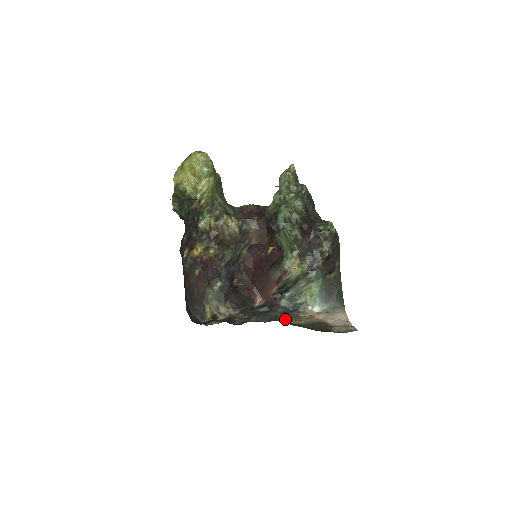
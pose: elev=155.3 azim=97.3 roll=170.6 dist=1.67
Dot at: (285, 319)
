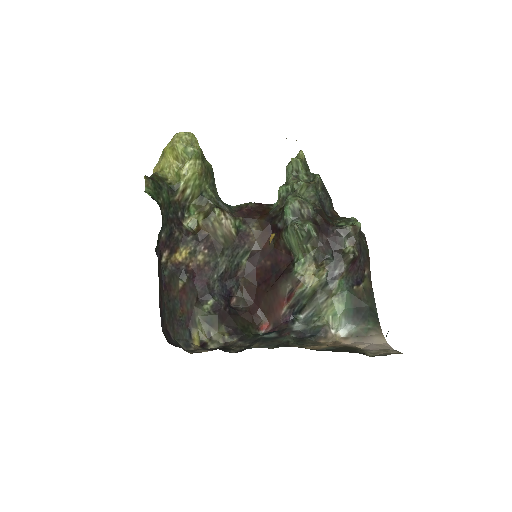
Dot at: (299, 344)
